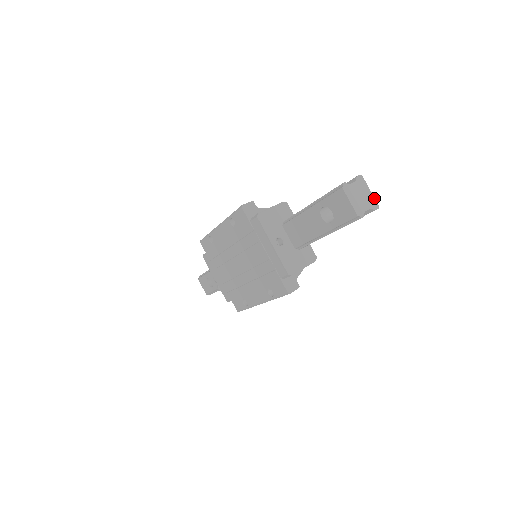
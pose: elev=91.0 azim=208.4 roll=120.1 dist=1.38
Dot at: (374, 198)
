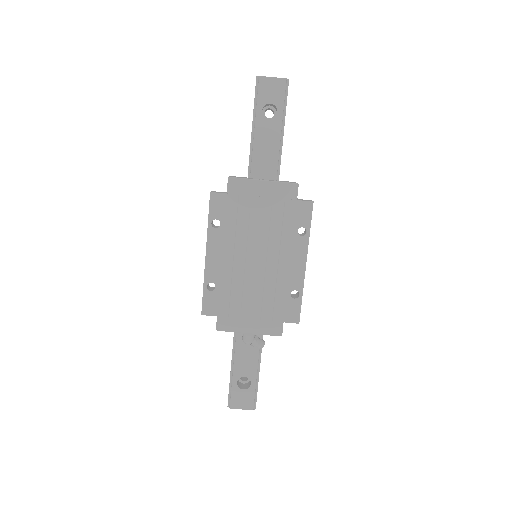
Dot at: occluded
